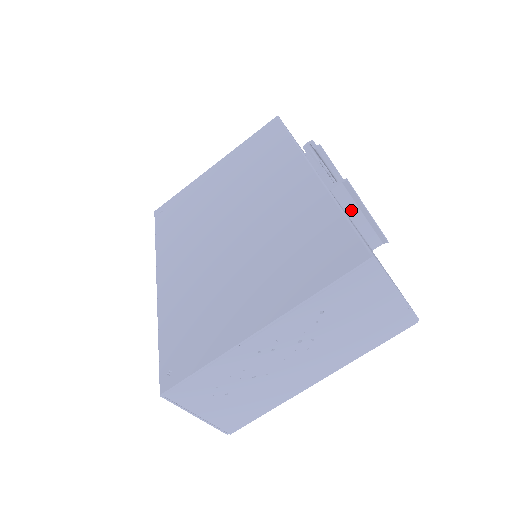
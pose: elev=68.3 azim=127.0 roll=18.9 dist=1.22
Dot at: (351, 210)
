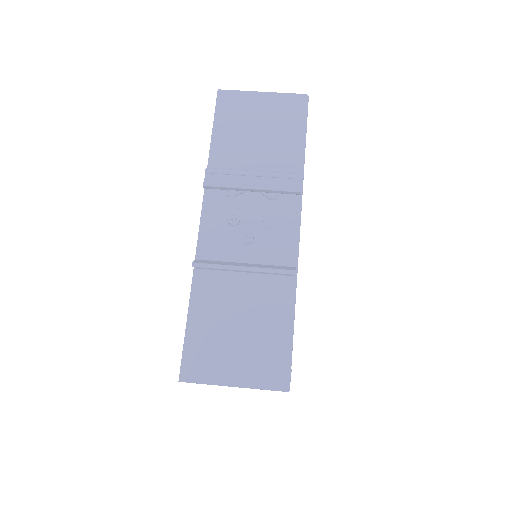
Dot at: occluded
